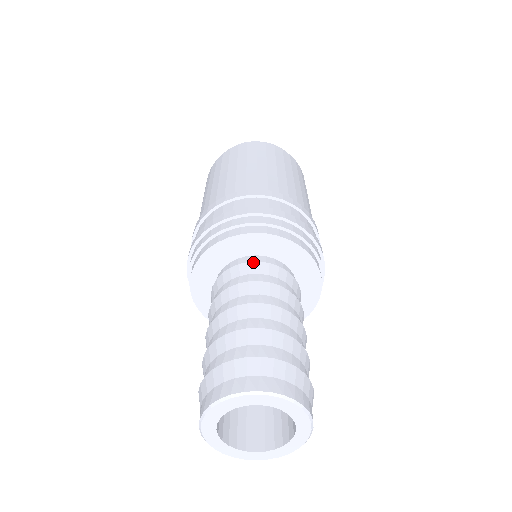
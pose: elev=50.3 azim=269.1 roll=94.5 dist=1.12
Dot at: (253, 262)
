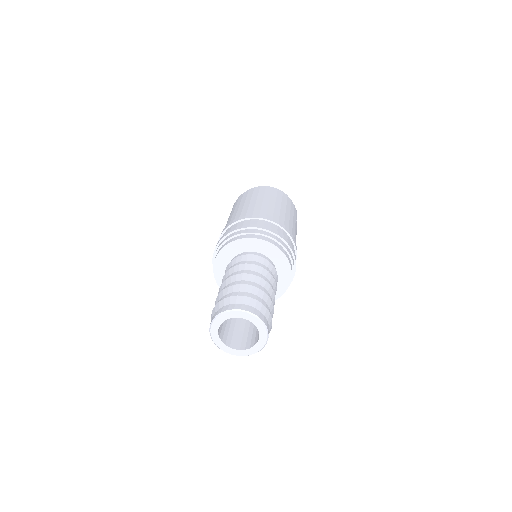
Dot at: (230, 262)
